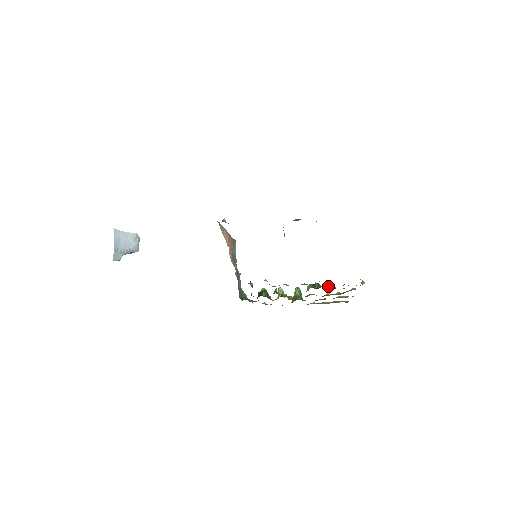
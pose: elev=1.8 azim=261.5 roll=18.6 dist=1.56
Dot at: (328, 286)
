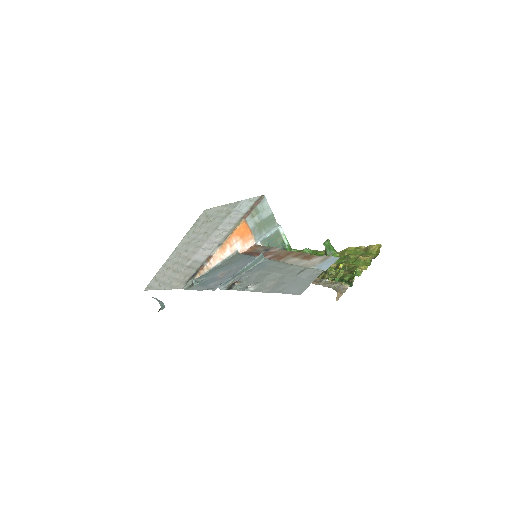
Dot at: (329, 270)
